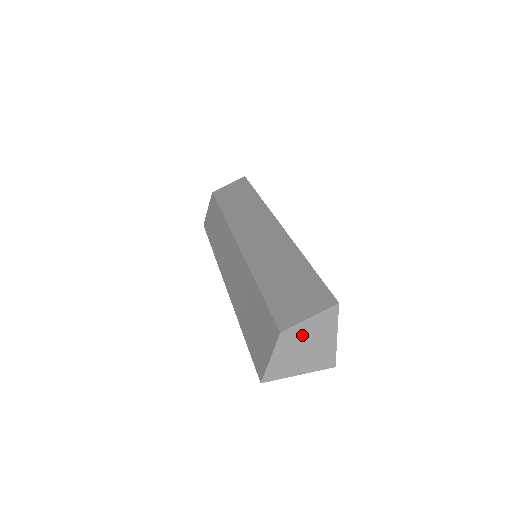
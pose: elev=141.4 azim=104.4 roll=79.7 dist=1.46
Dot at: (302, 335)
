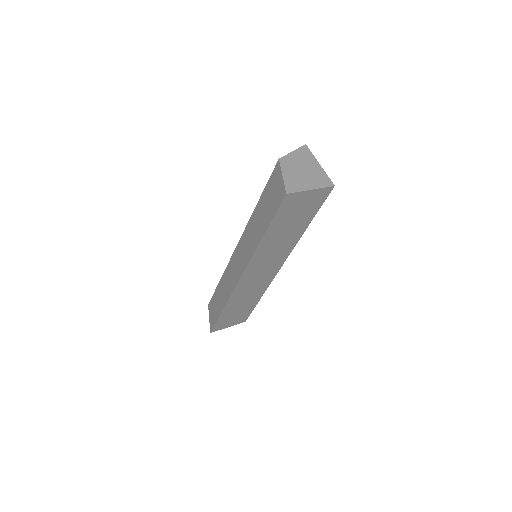
Dot at: (295, 162)
